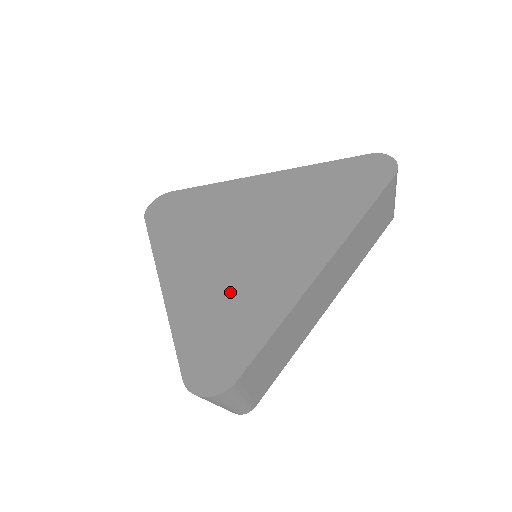
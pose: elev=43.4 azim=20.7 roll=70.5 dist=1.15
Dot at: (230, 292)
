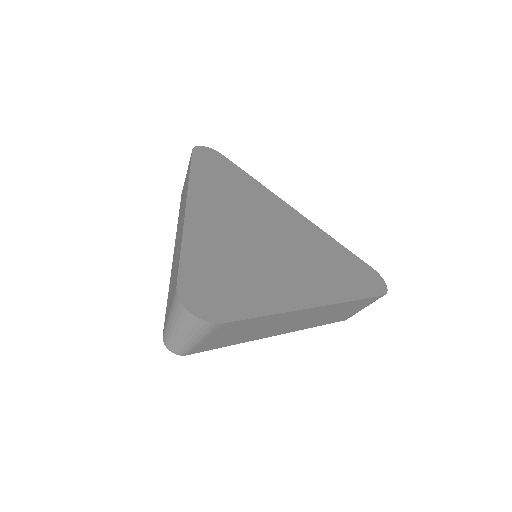
Dot at: (242, 261)
